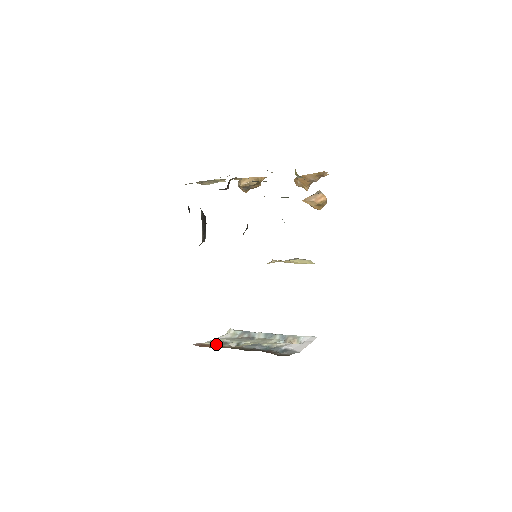
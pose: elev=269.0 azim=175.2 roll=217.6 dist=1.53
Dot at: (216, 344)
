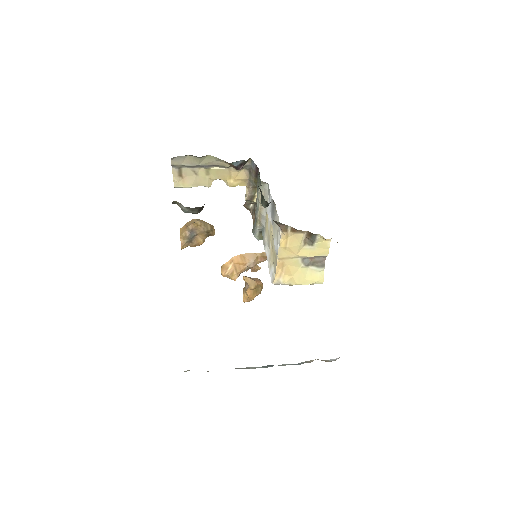
Dot at: occluded
